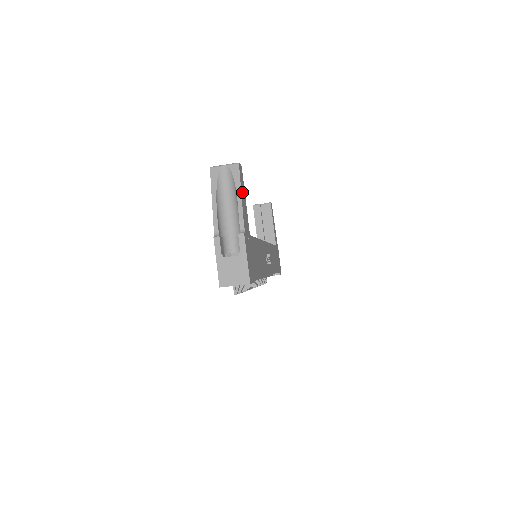
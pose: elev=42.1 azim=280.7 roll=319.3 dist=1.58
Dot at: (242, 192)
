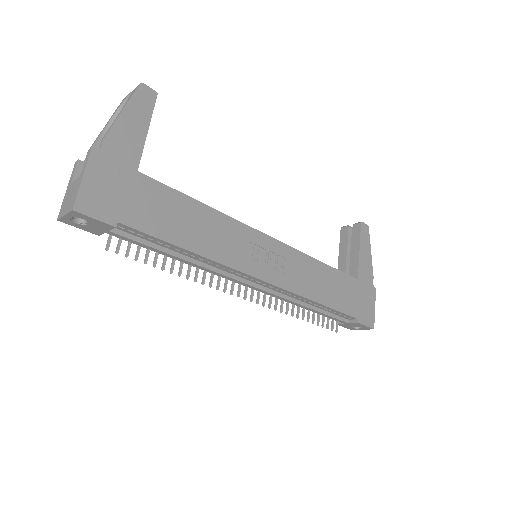
Dot at: (131, 113)
